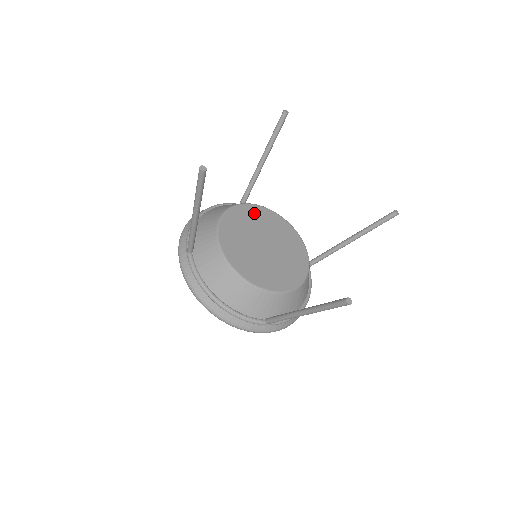
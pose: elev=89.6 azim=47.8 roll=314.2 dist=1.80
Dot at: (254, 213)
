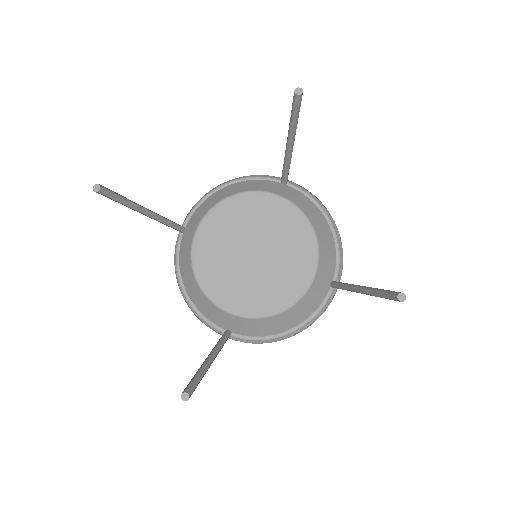
Dot at: (266, 207)
